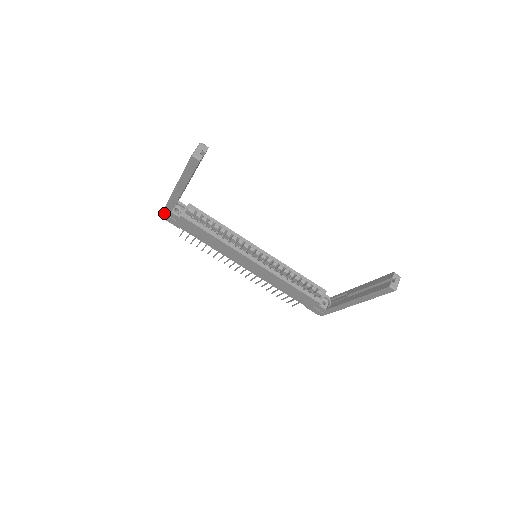
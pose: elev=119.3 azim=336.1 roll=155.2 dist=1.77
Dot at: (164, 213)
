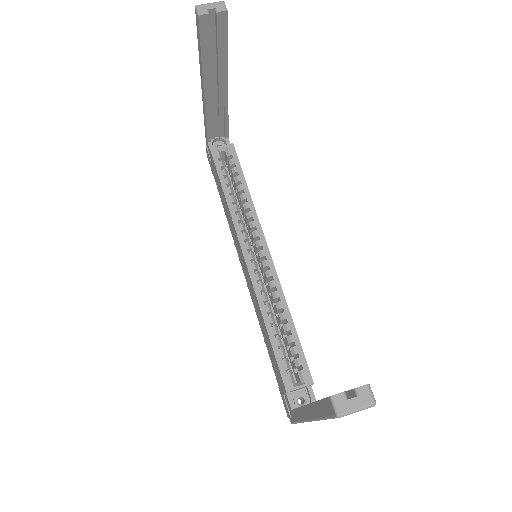
Dot at: (206, 144)
